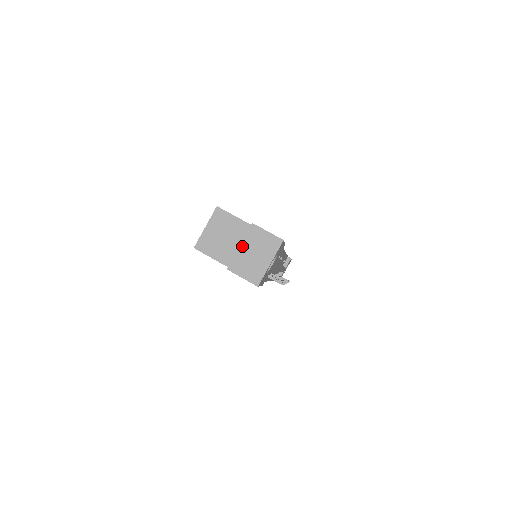
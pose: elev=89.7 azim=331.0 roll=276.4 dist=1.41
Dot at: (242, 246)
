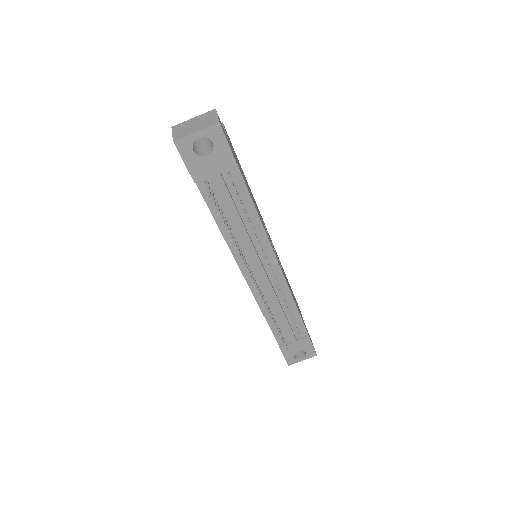
Dot at: (195, 118)
